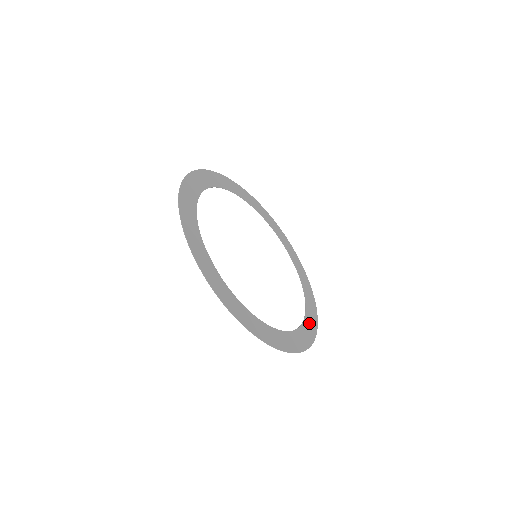
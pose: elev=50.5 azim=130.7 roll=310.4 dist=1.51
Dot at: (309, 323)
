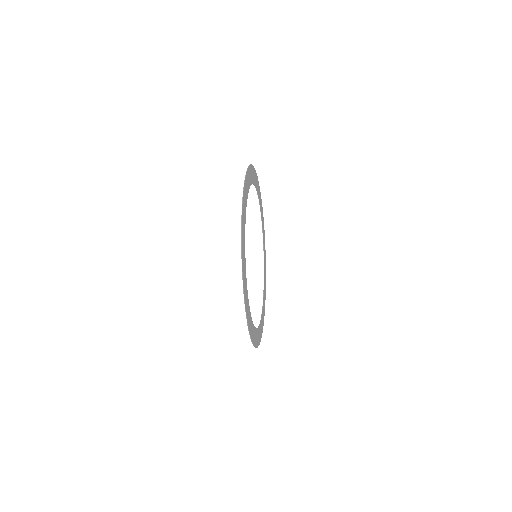
Dot at: occluded
